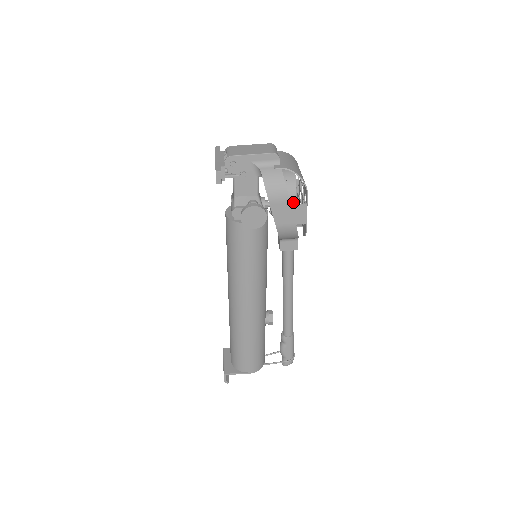
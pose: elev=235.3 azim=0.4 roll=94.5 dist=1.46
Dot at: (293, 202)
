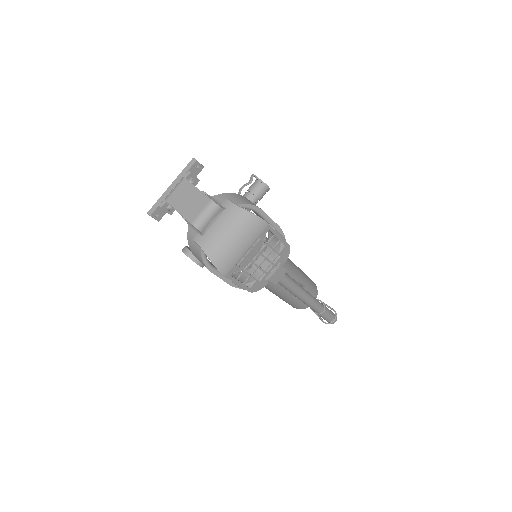
Dot at: occluded
